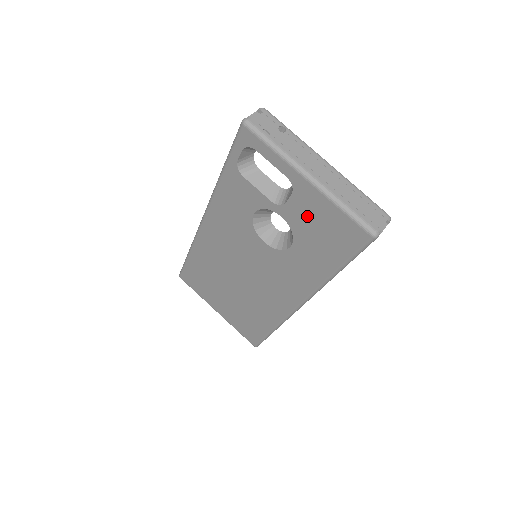
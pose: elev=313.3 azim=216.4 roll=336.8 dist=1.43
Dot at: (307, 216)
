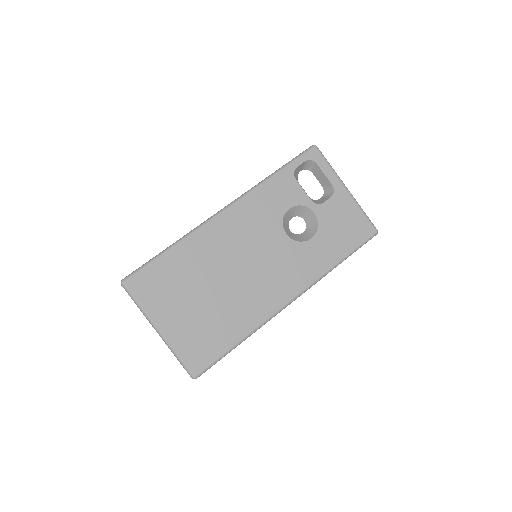
Dot at: (336, 214)
